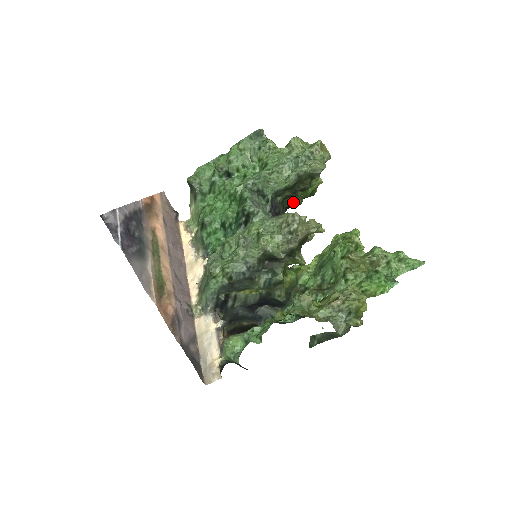
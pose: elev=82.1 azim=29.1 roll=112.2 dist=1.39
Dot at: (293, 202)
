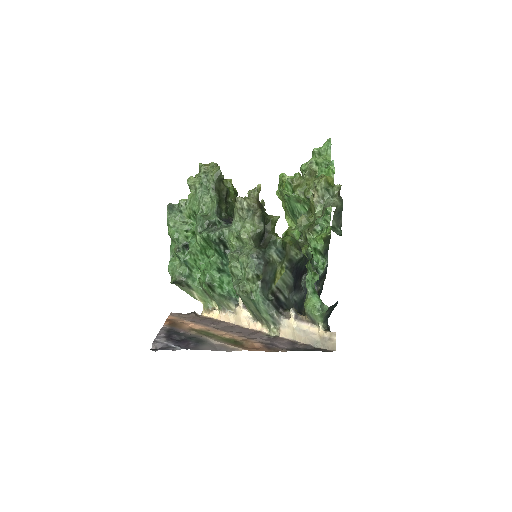
Dot at: (233, 209)
